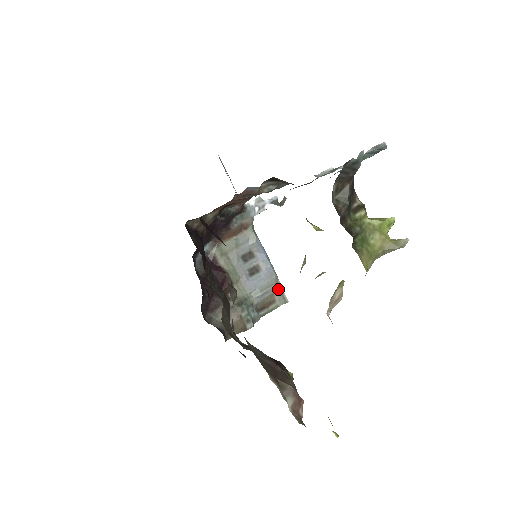
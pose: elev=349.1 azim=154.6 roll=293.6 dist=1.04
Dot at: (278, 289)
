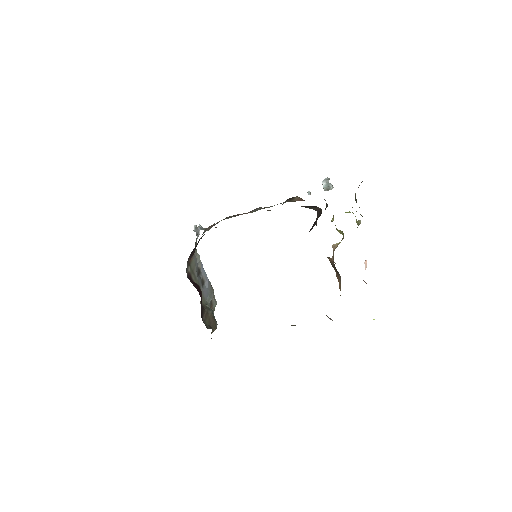
Dot at: (213, 295)
